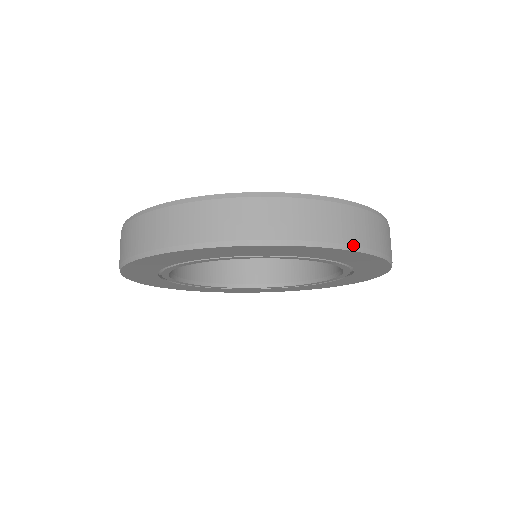
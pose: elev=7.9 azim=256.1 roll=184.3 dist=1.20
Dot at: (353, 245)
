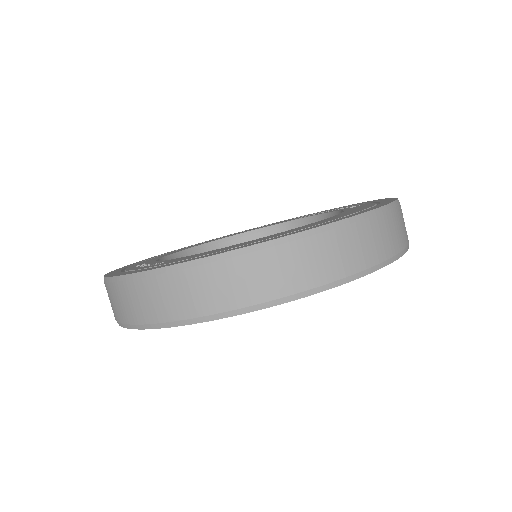
Dot at: (396, 254)
